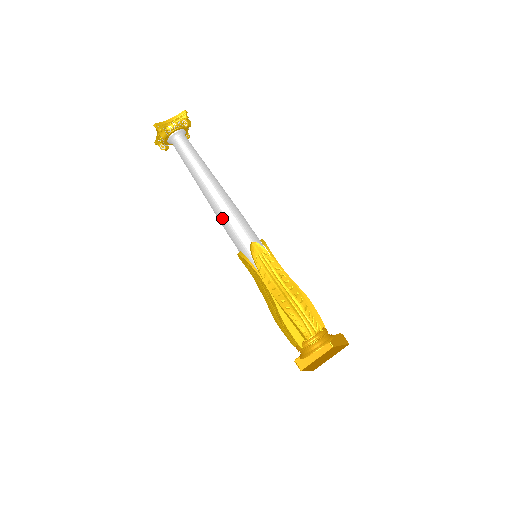
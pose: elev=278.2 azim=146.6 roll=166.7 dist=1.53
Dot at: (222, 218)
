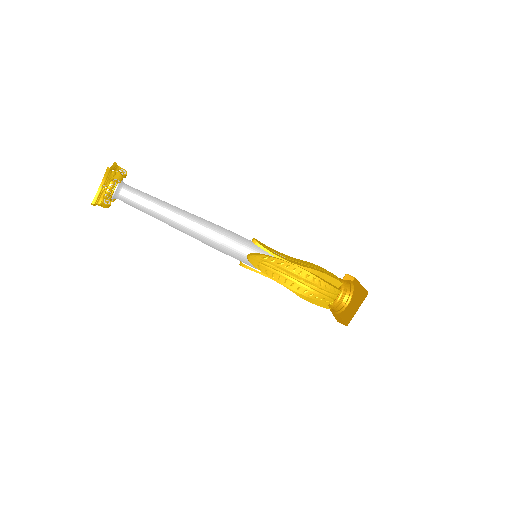
Dot at: (209, 245)
